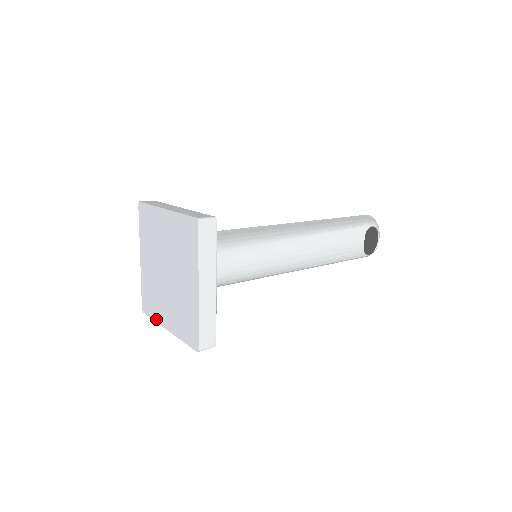
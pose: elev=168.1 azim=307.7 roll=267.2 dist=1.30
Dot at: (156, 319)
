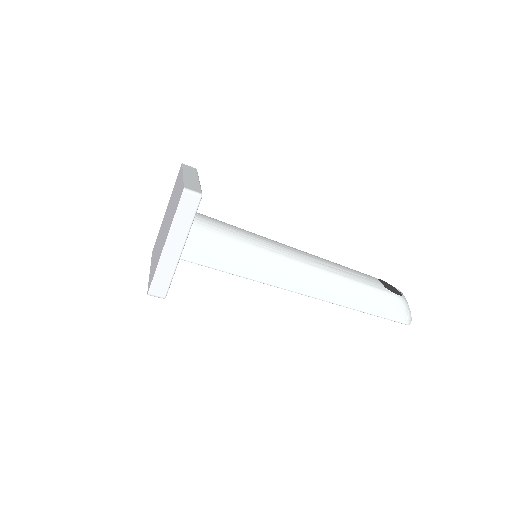
Dot at: (157, 264)
